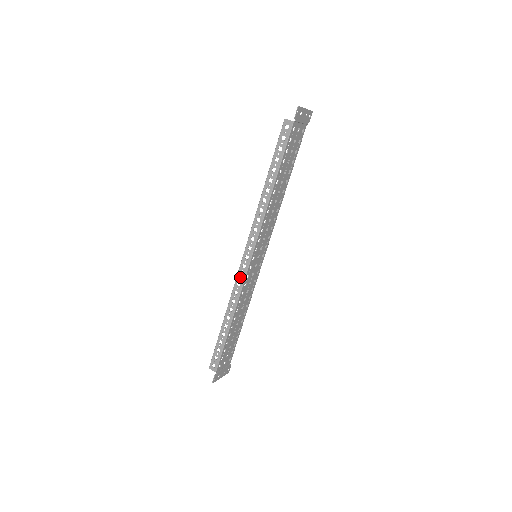
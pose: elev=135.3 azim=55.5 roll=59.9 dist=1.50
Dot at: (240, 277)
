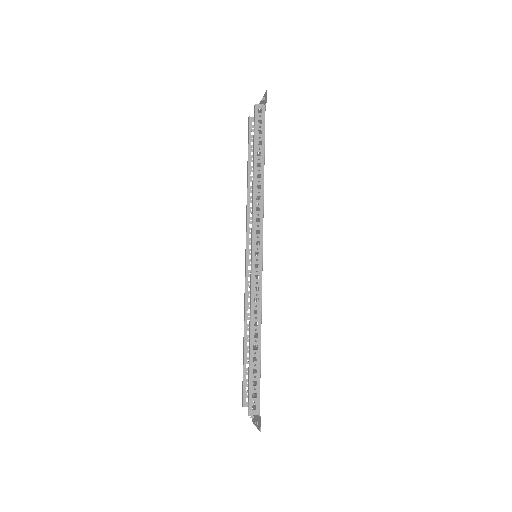
Dot at: (256, 280)
